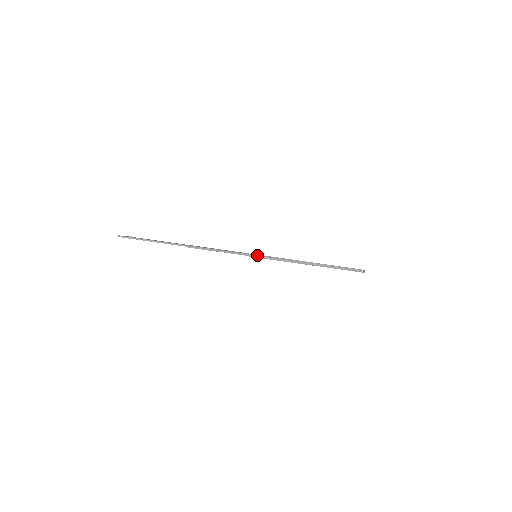
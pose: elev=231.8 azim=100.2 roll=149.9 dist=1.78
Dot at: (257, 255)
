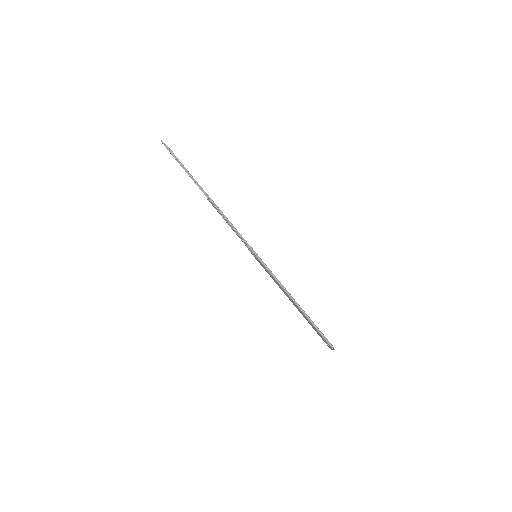
Dot at: occluded
